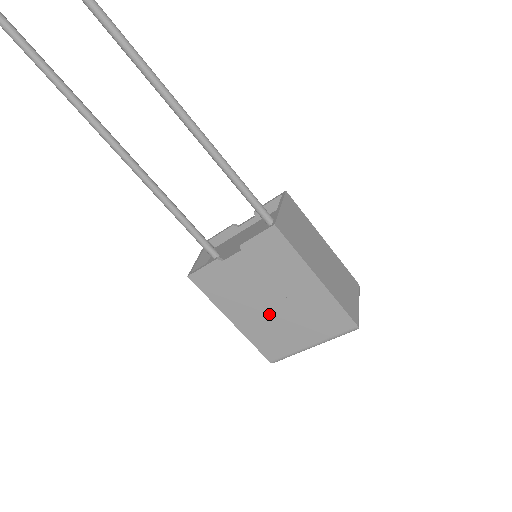
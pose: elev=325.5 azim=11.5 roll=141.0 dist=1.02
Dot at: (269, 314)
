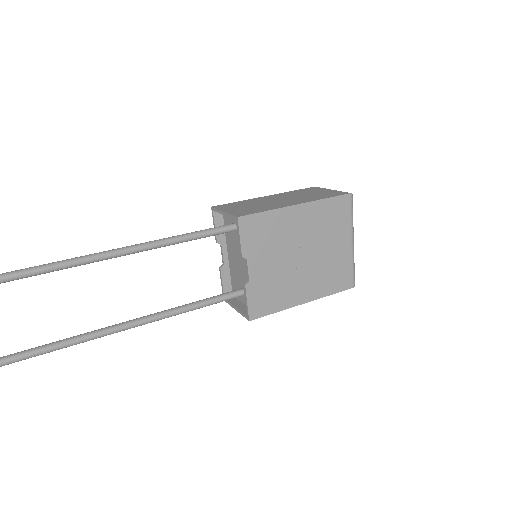
Dot at: (311, 265)
